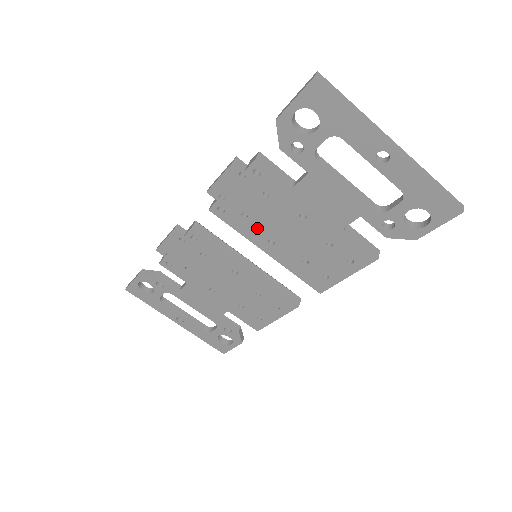
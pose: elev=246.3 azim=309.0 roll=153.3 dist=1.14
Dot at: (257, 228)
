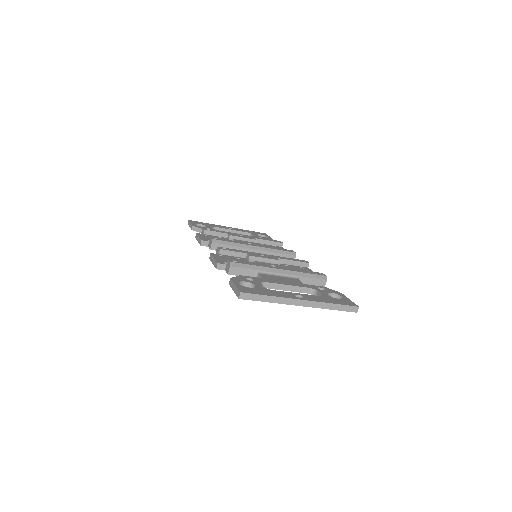
Dot at: occluded
